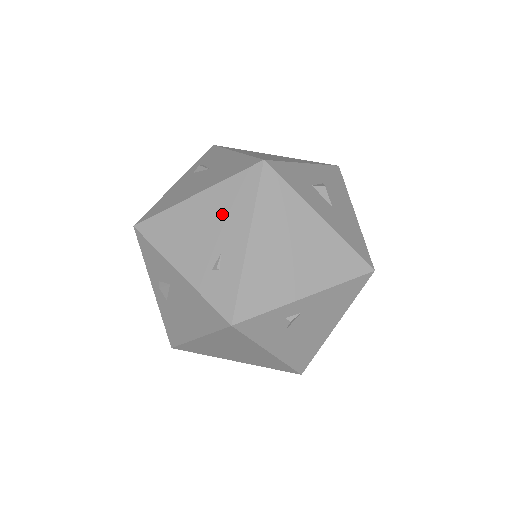
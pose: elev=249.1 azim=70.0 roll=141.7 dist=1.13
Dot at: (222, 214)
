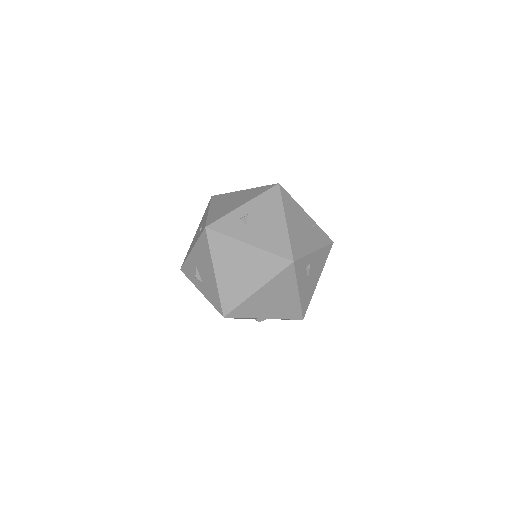
Dot at: (202, 220)
